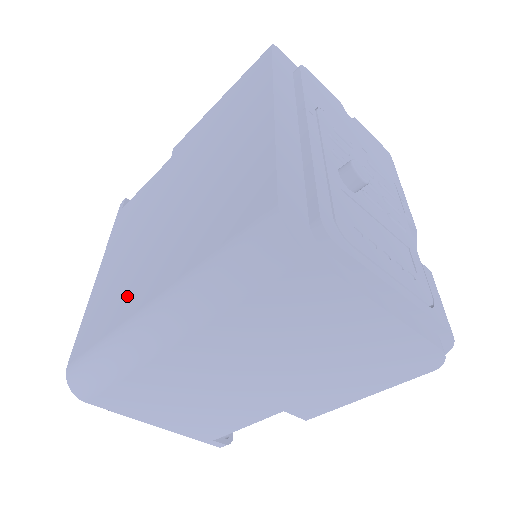
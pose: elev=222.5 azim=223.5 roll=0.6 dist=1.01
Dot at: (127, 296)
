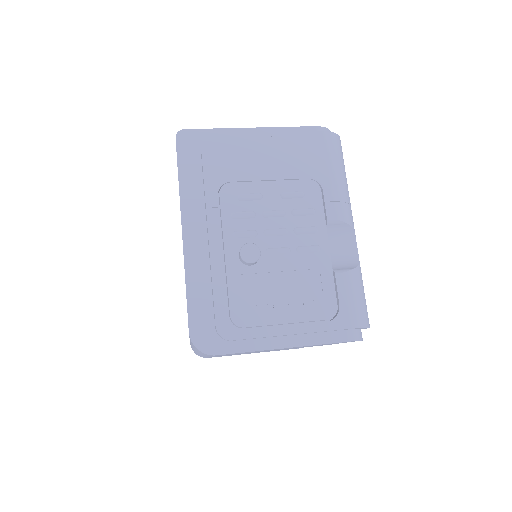
Dot at: occluded
